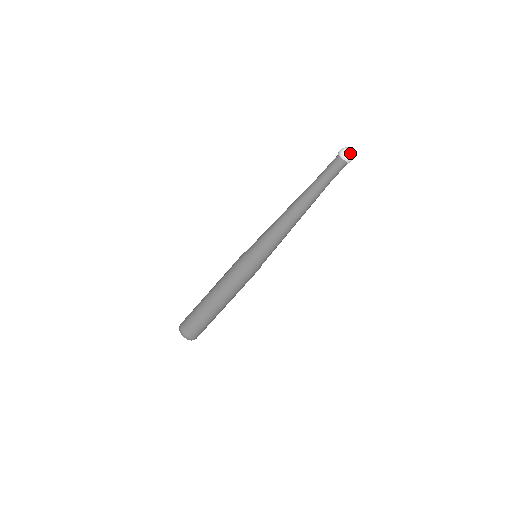
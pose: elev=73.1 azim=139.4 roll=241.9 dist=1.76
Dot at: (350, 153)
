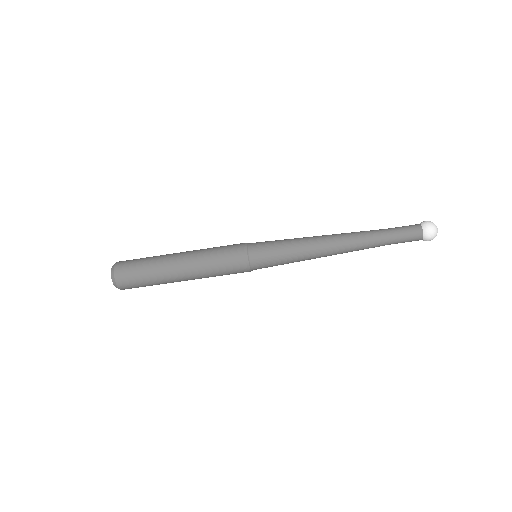
Dot at: (434, 228)
